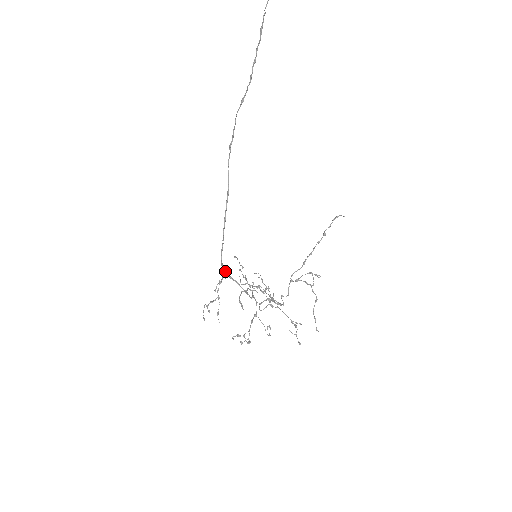
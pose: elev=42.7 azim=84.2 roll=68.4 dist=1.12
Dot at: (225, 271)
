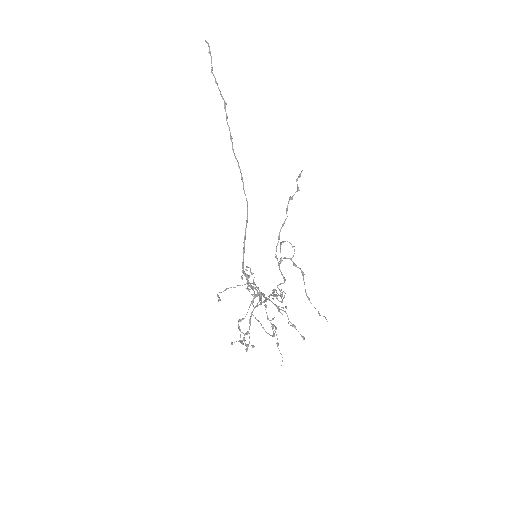
Dot at: occluded
